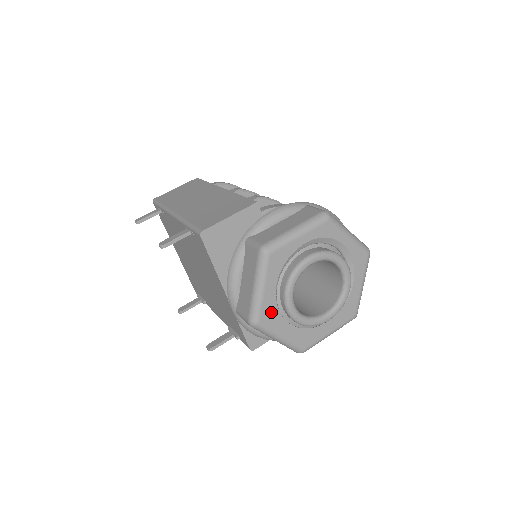
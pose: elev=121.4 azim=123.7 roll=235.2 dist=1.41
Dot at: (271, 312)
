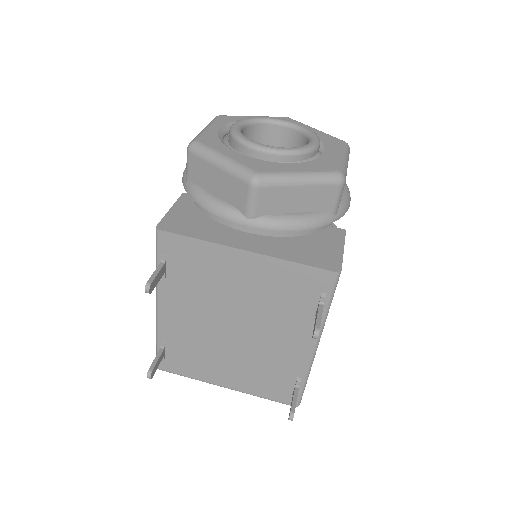
Dot at: (257, 164)
